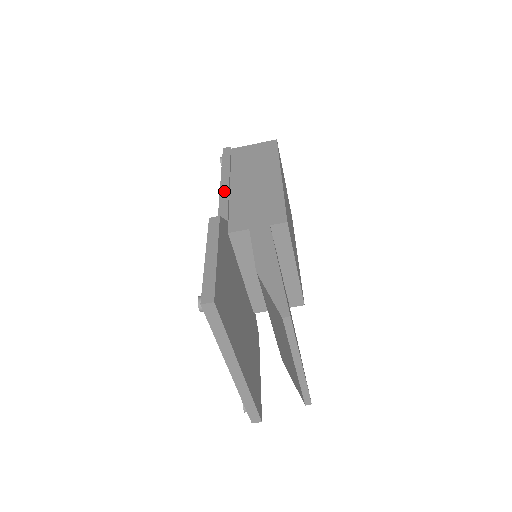
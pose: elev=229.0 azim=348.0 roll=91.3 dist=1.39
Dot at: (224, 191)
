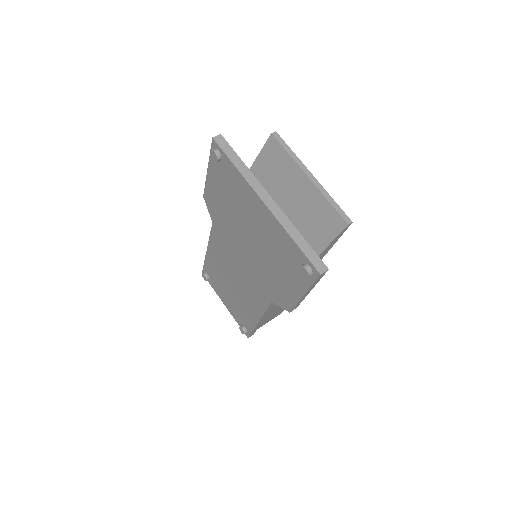
Dot at: occluded
